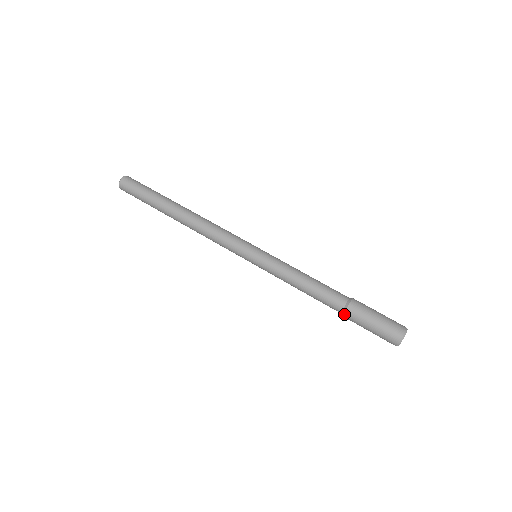
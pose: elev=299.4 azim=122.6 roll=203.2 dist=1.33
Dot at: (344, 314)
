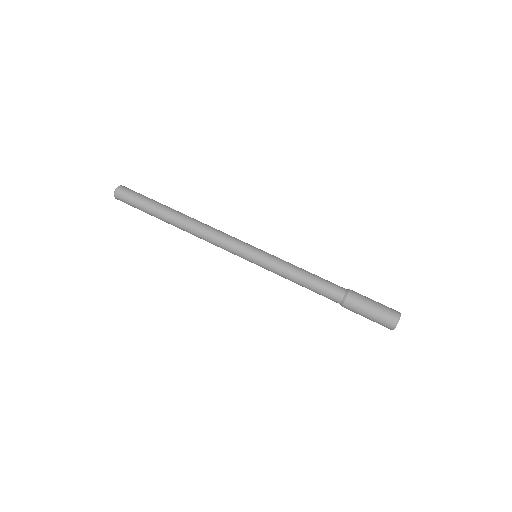
Dot at: (342, 306)
